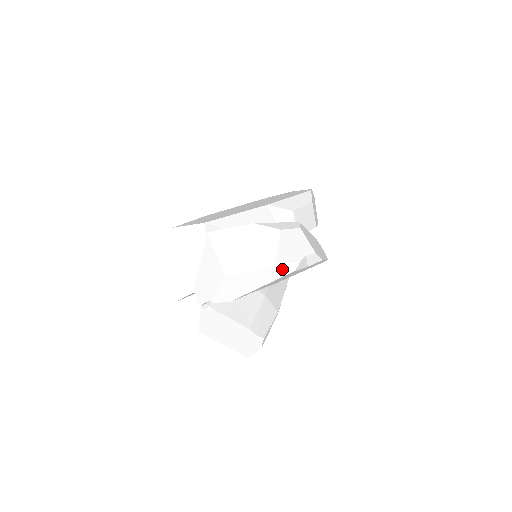
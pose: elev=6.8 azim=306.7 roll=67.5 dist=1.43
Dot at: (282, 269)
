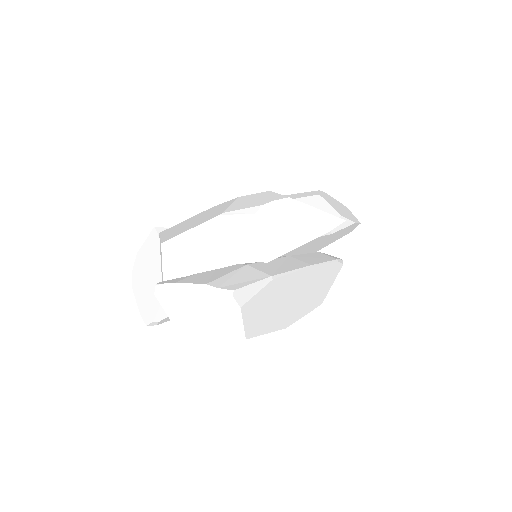
Dot at: (234, 216)
